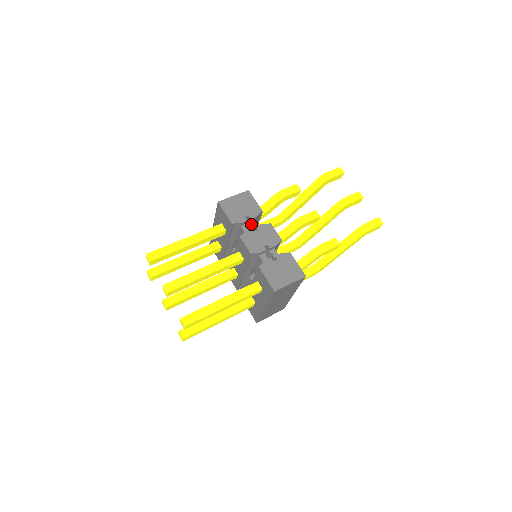
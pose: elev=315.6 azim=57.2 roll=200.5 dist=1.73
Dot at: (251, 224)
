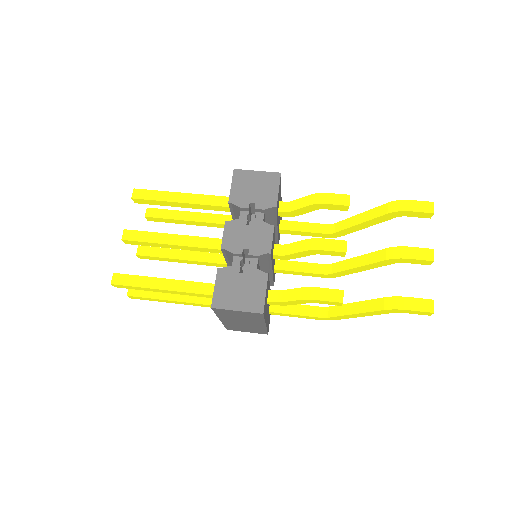
Dot at: (256, 215)
